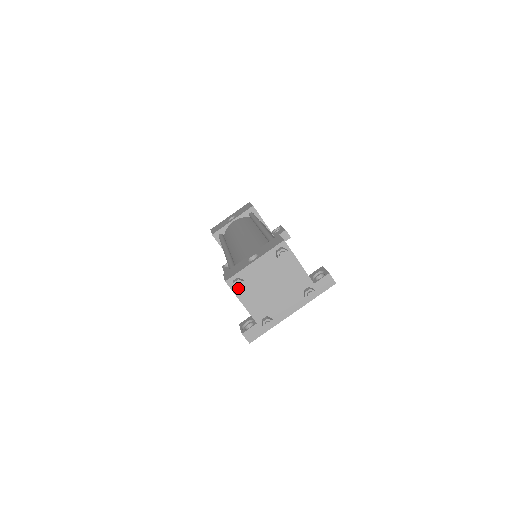
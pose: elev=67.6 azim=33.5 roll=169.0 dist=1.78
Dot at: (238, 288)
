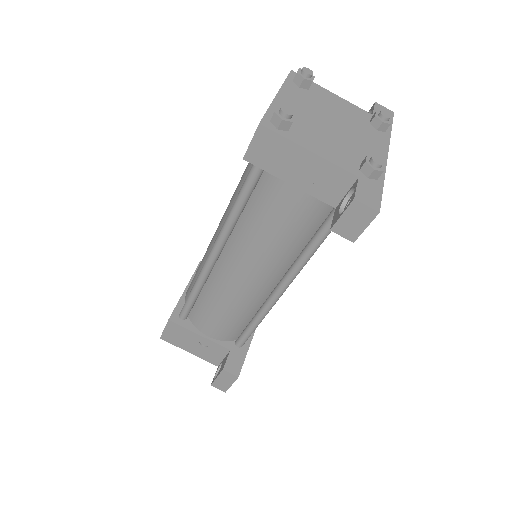
Dot at: (288, 114)
